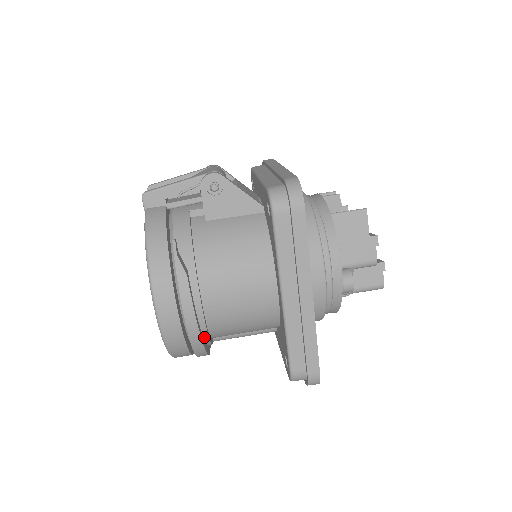
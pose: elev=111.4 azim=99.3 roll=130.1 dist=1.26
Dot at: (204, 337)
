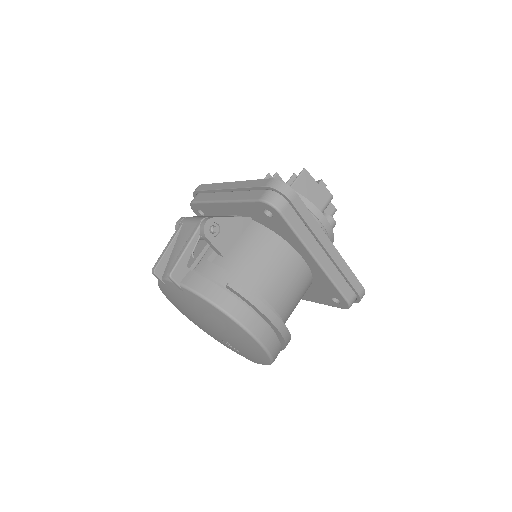
Dot at: occluded
